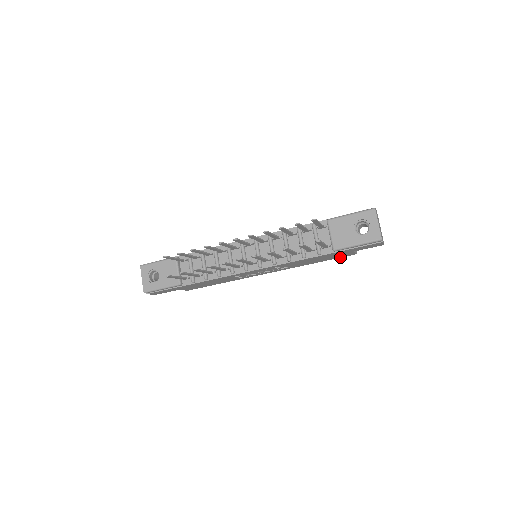
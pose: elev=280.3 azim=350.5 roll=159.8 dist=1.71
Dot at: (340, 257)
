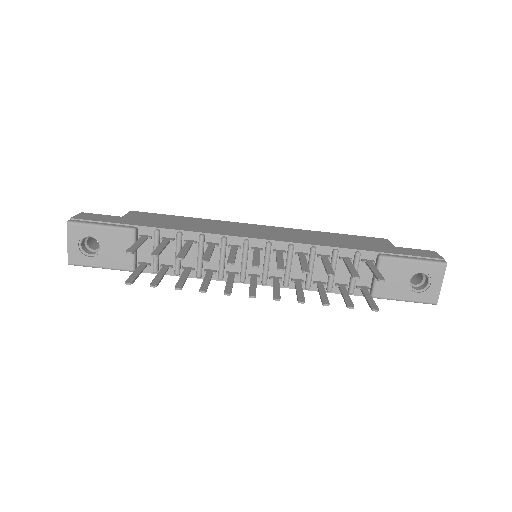
Dot at: occluded
